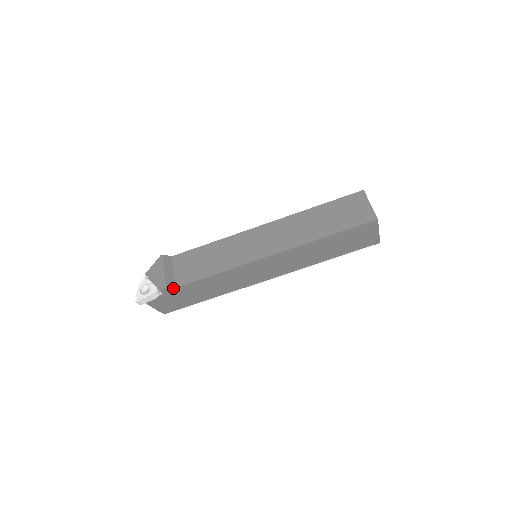
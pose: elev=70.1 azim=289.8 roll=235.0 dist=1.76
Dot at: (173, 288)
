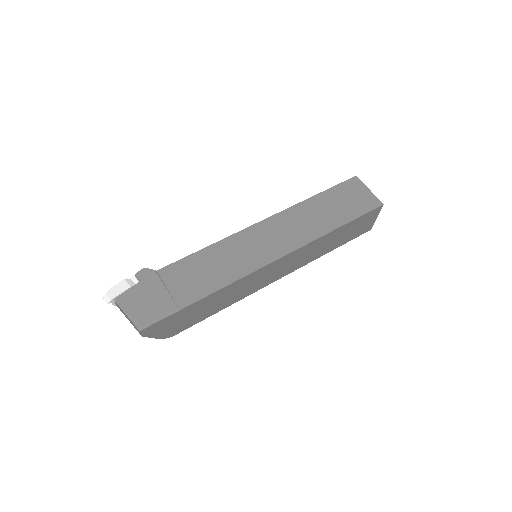
Dot at: (153, 271)
